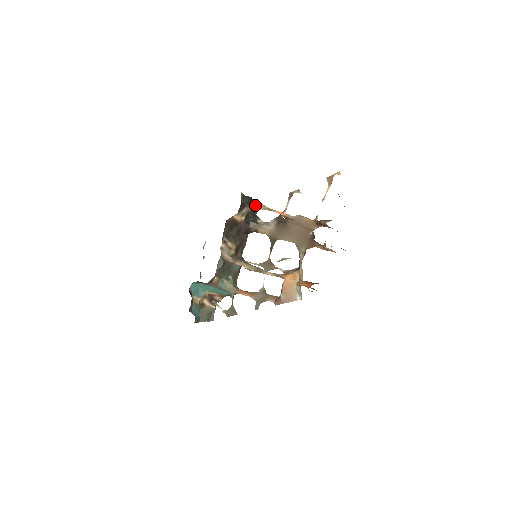
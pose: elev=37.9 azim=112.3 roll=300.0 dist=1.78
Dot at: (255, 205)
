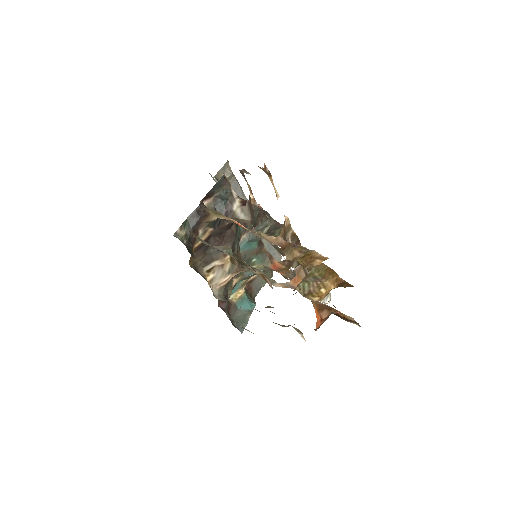
Dot at: (208, 218)
